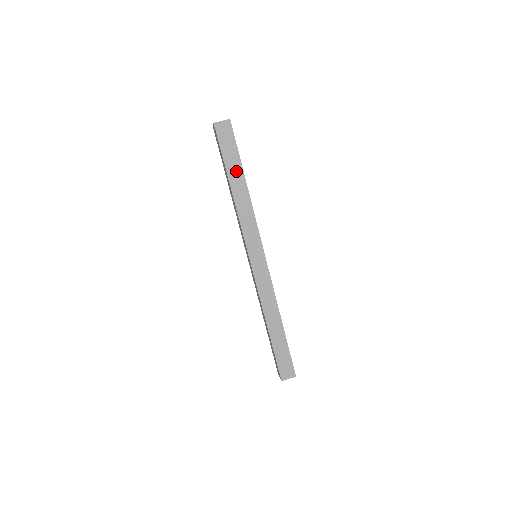
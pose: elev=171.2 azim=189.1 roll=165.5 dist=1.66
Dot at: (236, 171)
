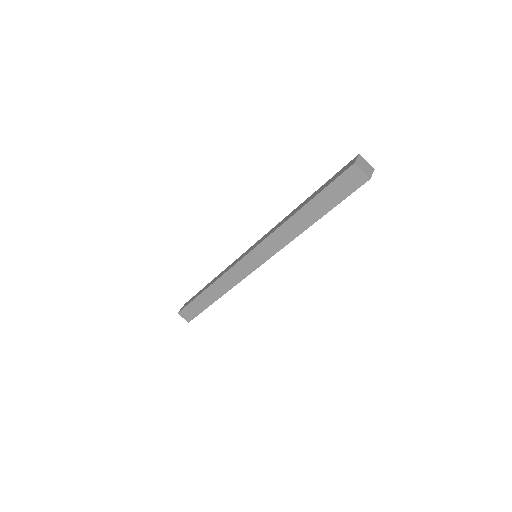
Dot at: (318, 209)
